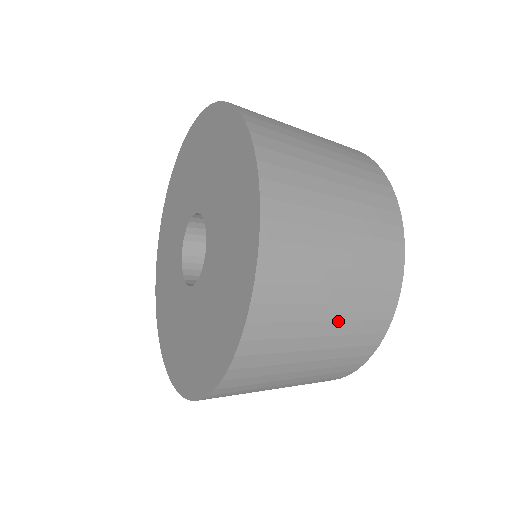
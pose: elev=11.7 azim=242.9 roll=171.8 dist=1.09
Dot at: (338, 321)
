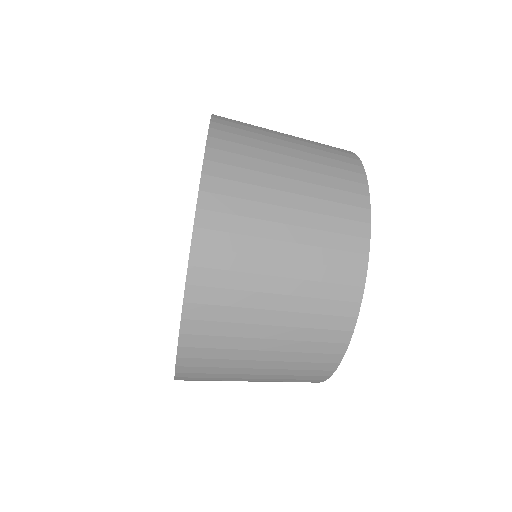
Dot at: (303, 170)
